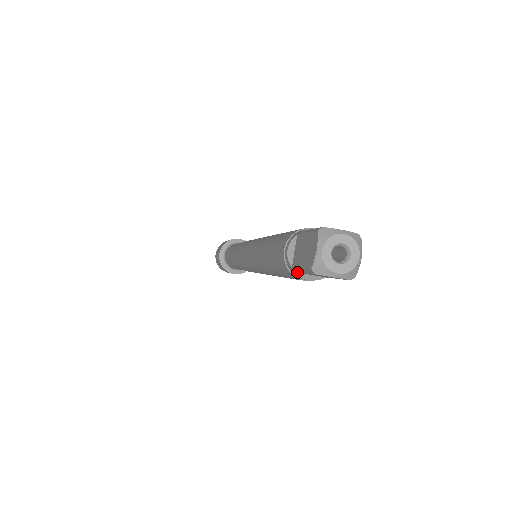
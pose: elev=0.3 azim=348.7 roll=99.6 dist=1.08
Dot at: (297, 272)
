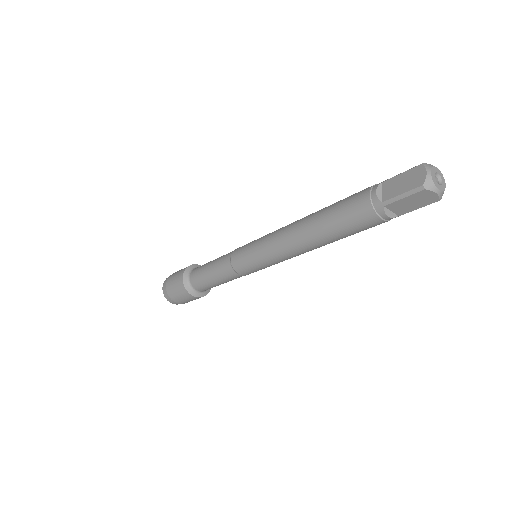
Dot at: (388, 204)
